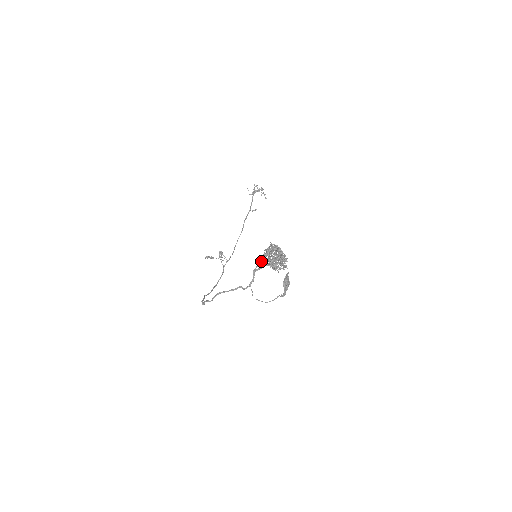
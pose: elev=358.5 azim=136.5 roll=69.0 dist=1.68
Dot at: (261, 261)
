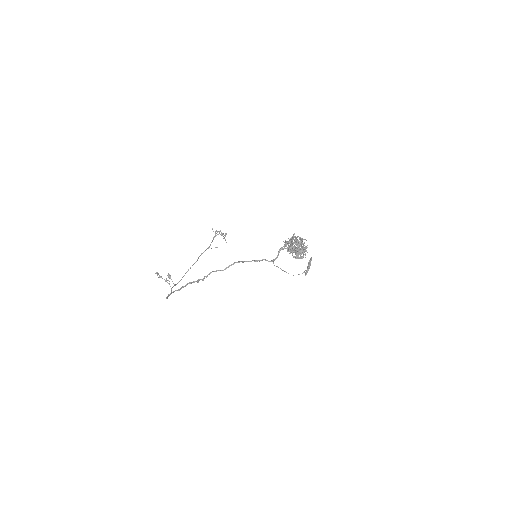
Dot at: (287, 243)
